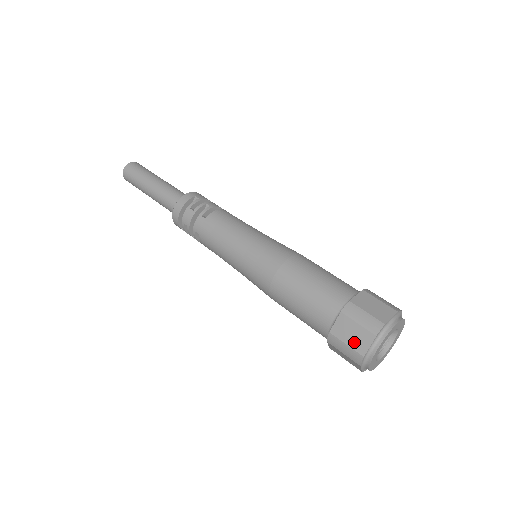
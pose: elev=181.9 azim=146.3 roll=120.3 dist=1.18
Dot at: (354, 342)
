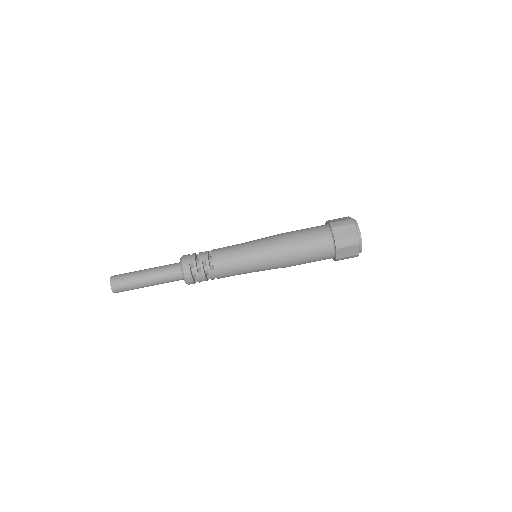
Dot at: (351, 254)
